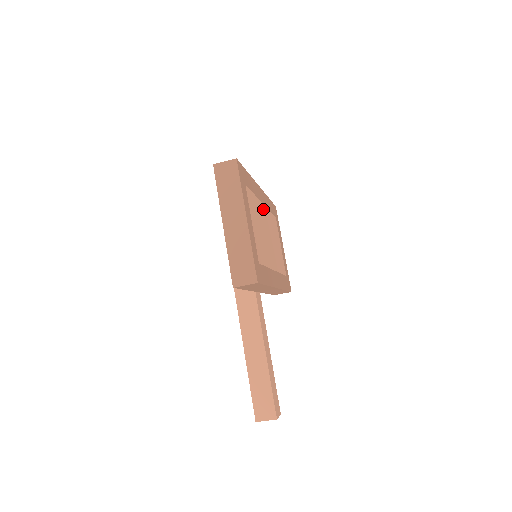
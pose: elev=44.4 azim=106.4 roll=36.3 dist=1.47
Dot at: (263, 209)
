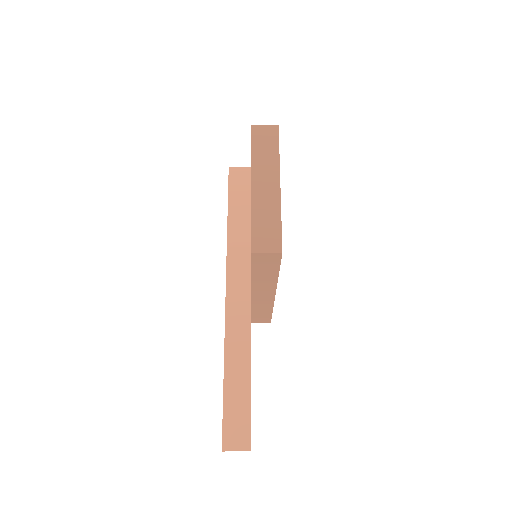
Dot at: occluded
